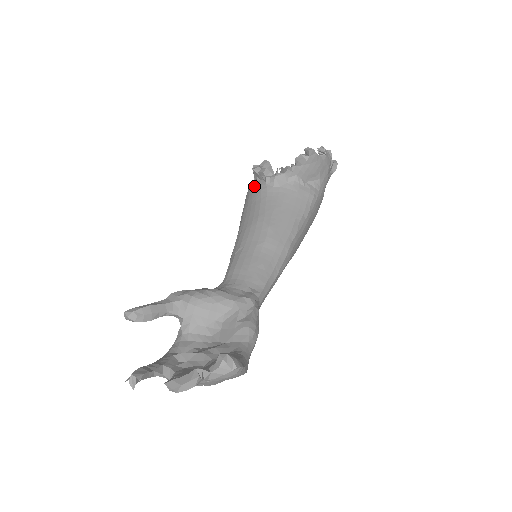
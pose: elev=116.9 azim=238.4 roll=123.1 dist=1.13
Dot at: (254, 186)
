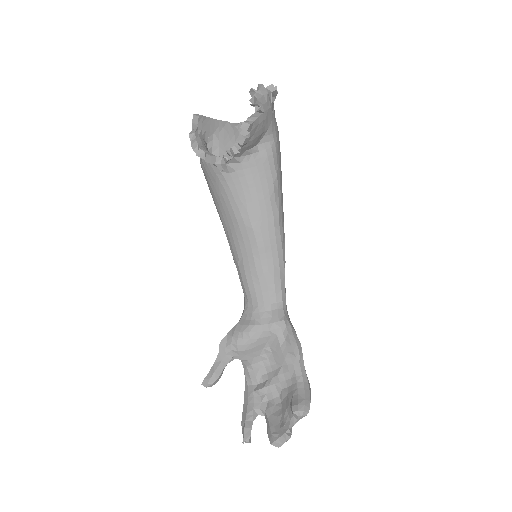
Dot at: (207, 170)
